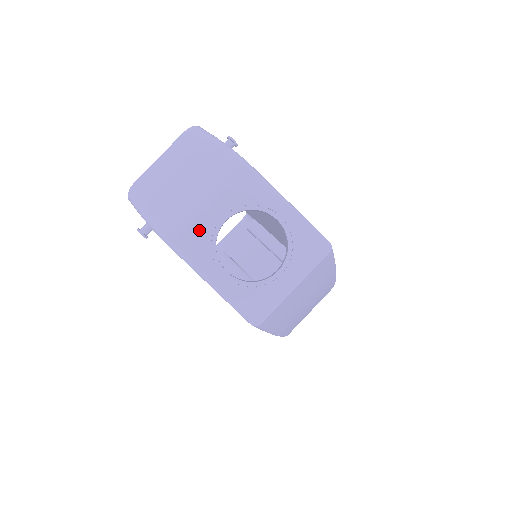
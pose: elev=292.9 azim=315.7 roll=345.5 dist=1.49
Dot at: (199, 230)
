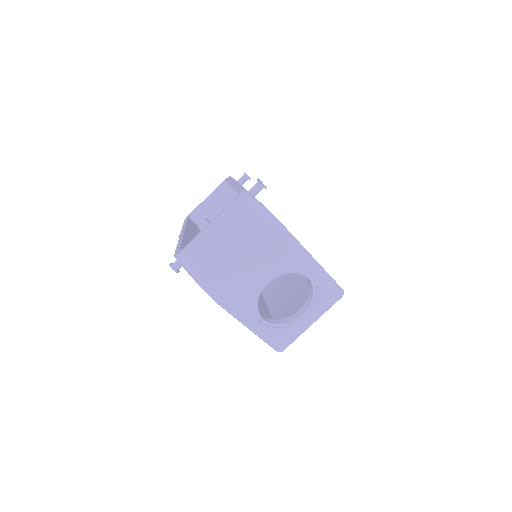
Dot at: (246, 293)
